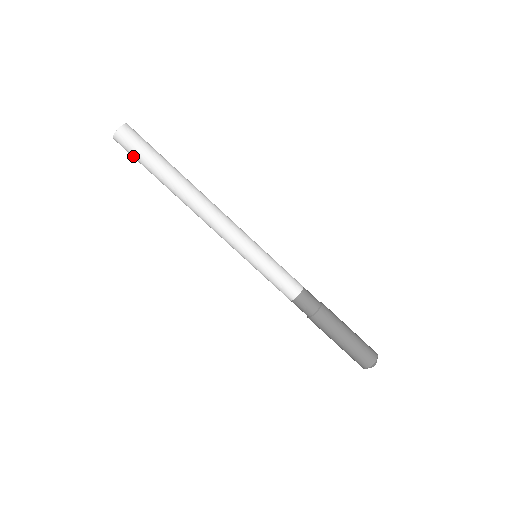
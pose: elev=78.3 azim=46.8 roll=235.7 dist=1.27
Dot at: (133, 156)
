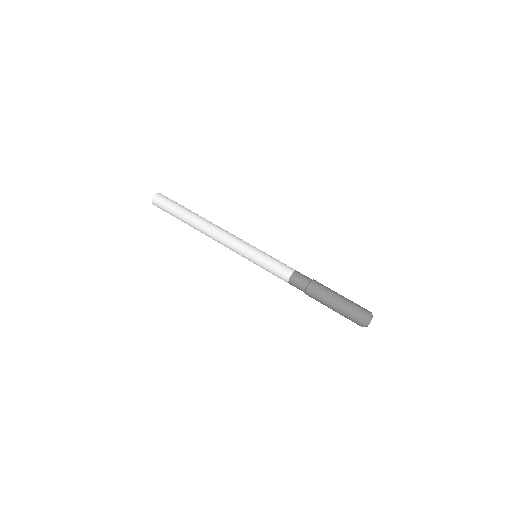
Dot at: (165, 209)
